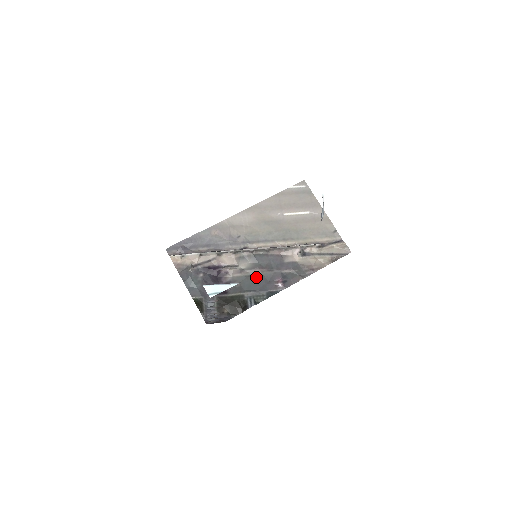
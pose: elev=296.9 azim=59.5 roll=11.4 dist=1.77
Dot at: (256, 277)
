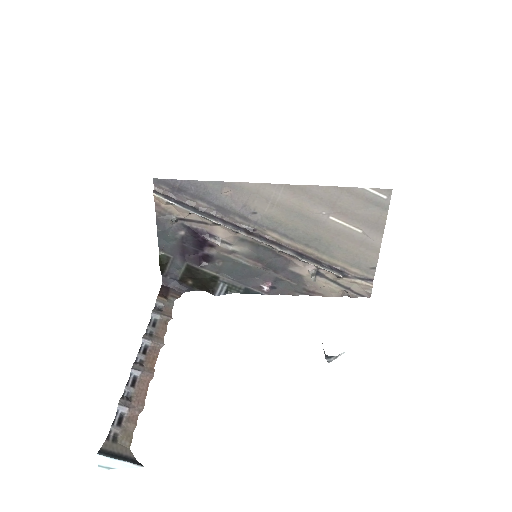
Dot at: (245, 267)
